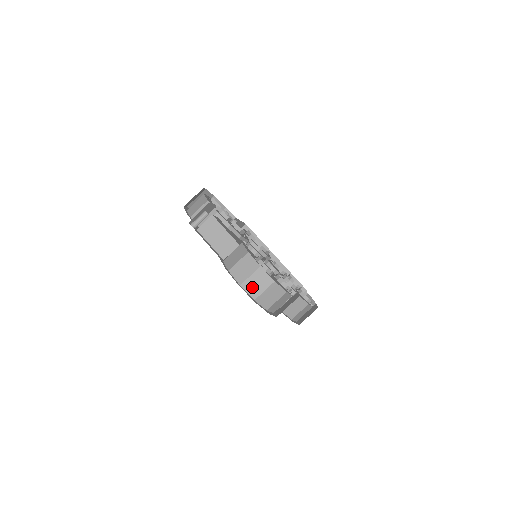
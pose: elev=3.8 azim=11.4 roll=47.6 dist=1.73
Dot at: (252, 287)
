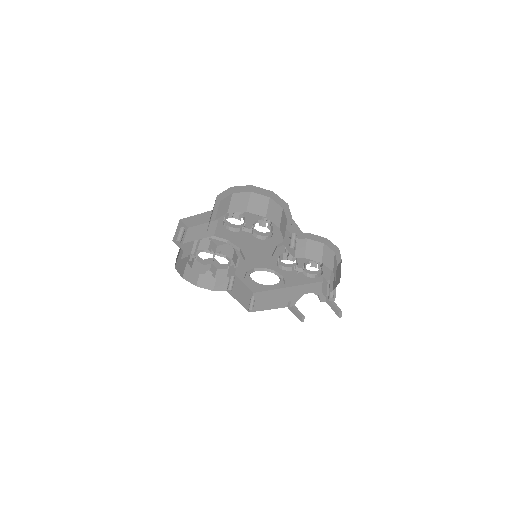
Dot at: (237, 207)
